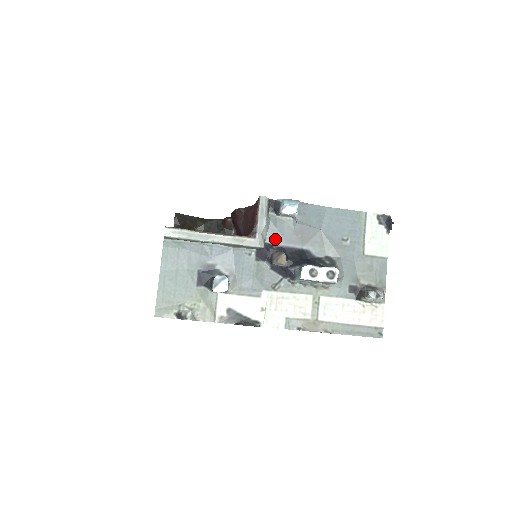
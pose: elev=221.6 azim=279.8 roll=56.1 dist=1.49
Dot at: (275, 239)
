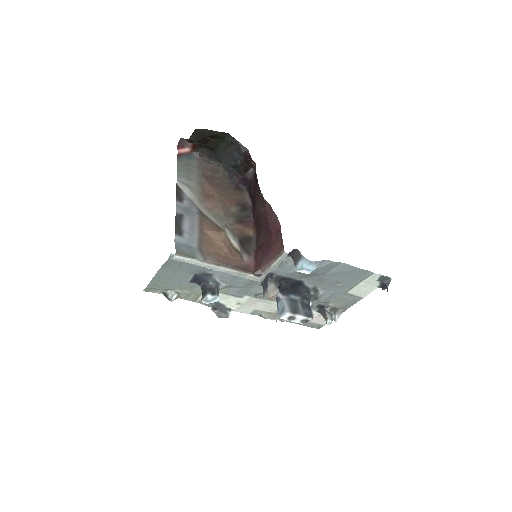
Dot at: (278, 272)
